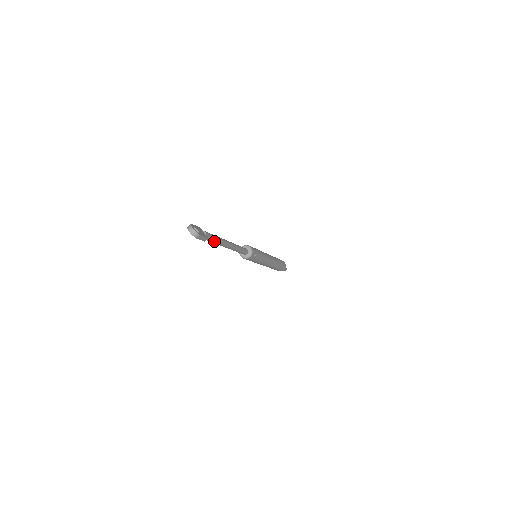
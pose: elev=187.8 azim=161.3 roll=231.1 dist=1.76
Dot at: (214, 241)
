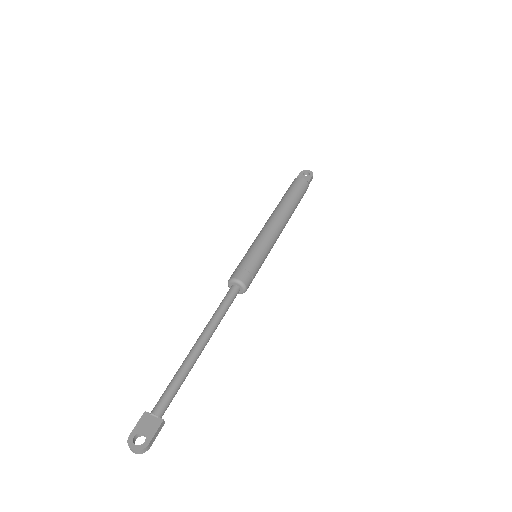
Dot at: (178, 388)
